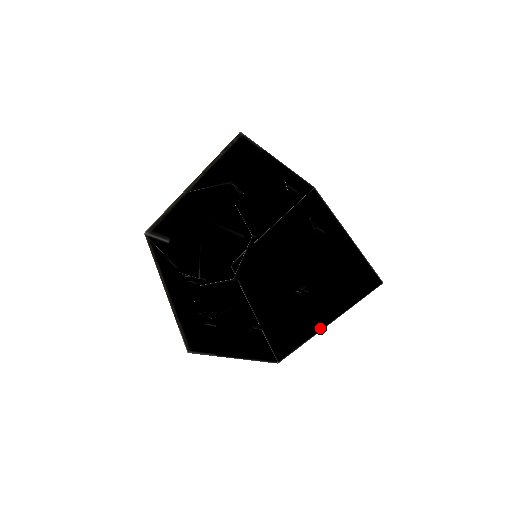
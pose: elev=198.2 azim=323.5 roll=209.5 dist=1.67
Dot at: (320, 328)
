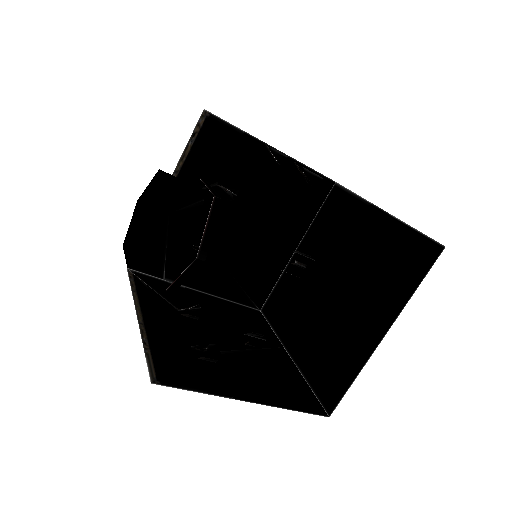
Dot at: (374, 345)
